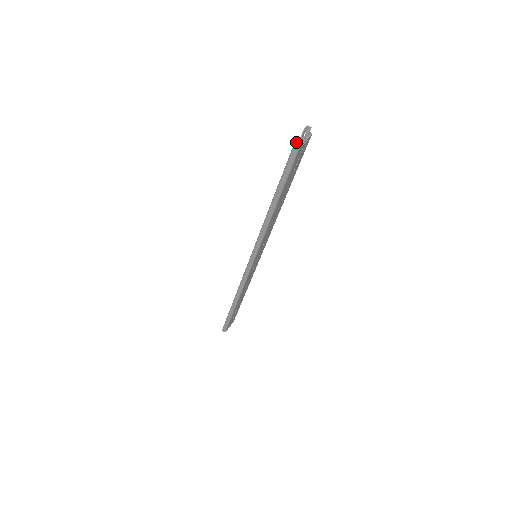
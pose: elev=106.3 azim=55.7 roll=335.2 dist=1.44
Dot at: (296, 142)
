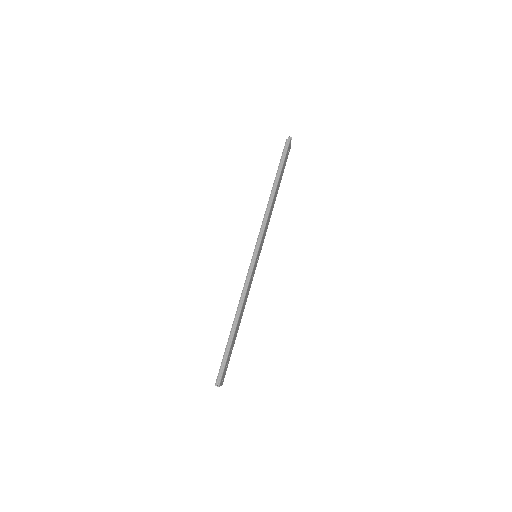
Dot at: occluded
